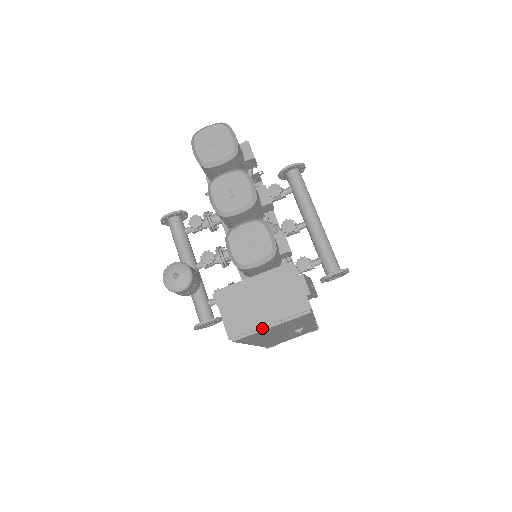
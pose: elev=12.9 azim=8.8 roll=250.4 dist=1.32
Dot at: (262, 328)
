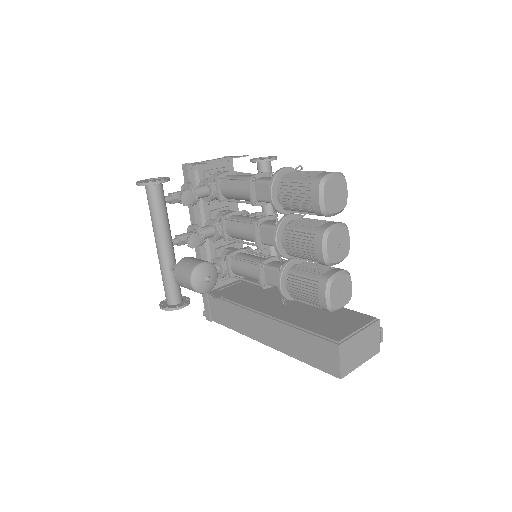
Dot at: (356, 367)
